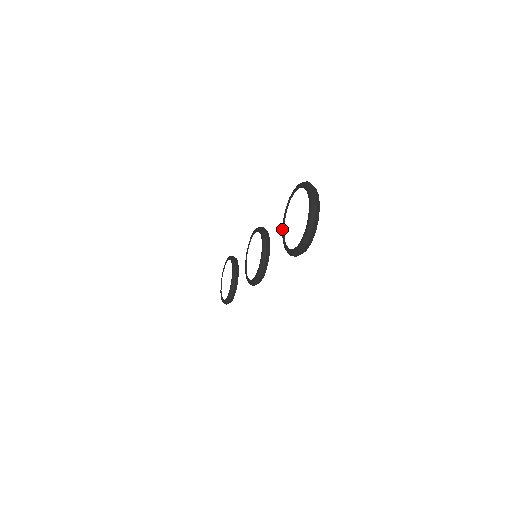
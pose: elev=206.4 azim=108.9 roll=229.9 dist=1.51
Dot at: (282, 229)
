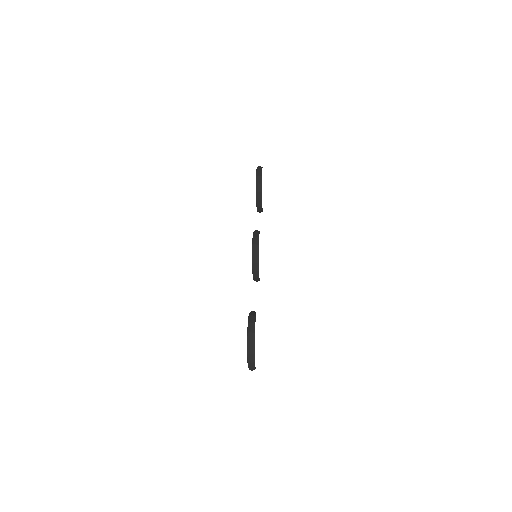
Dot at: occluded
